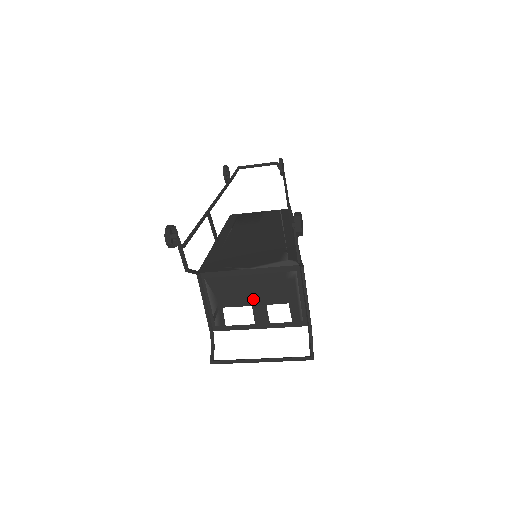
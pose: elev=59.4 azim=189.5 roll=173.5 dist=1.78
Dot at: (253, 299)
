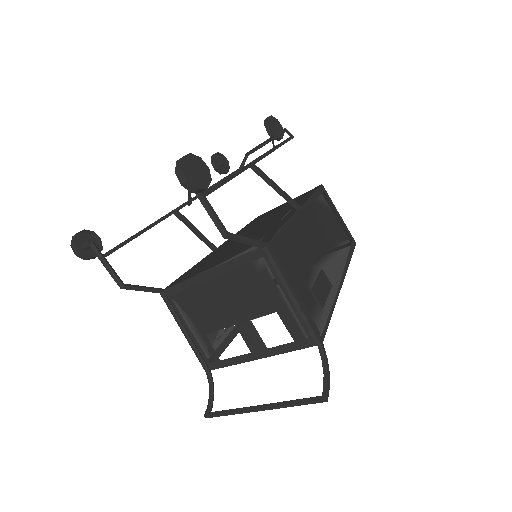
Dot at: (232, 314)
